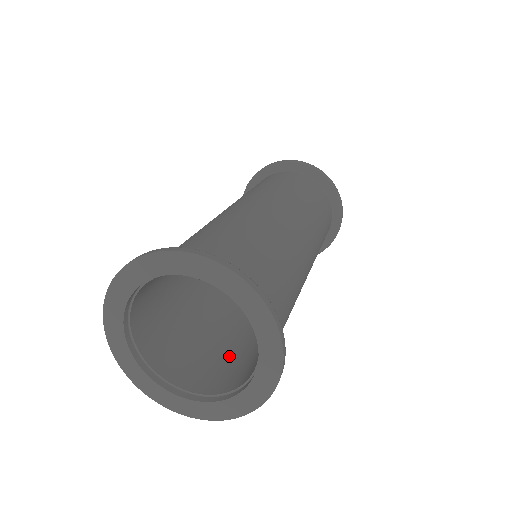
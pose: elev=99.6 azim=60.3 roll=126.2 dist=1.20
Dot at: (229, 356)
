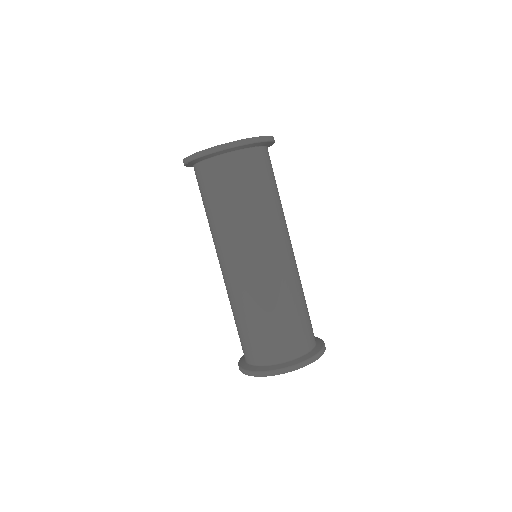
Dot at: occluded
